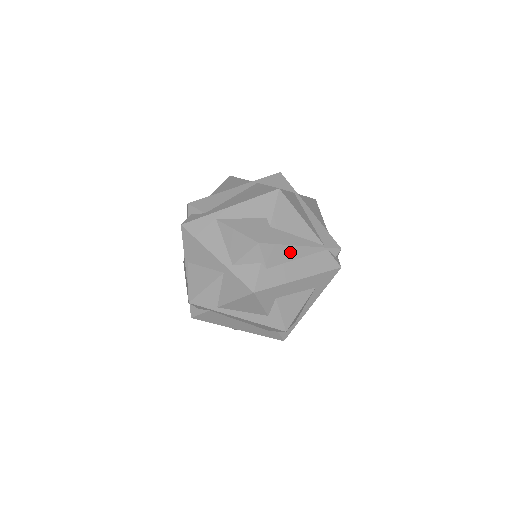
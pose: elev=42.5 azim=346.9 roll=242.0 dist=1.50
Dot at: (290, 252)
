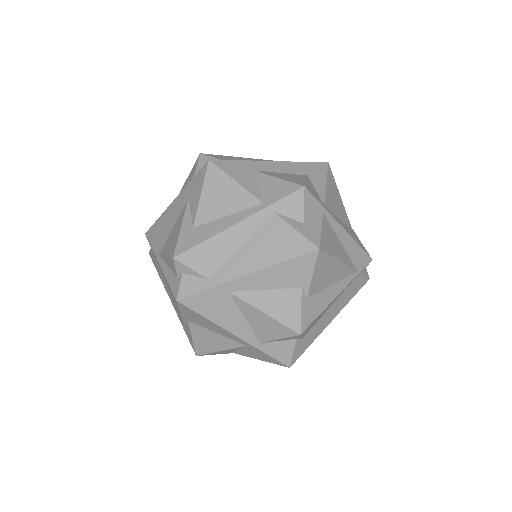
Dot at: (326, 309)
